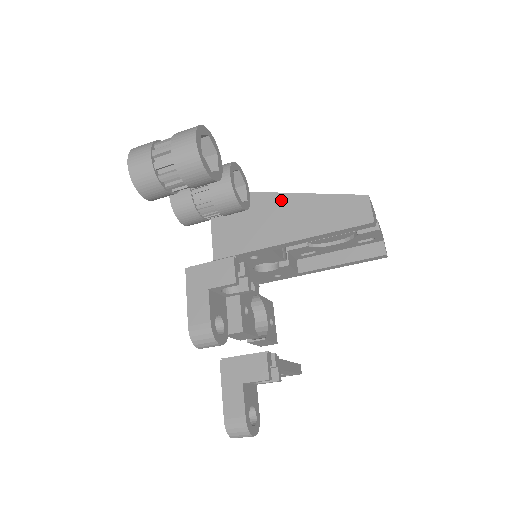
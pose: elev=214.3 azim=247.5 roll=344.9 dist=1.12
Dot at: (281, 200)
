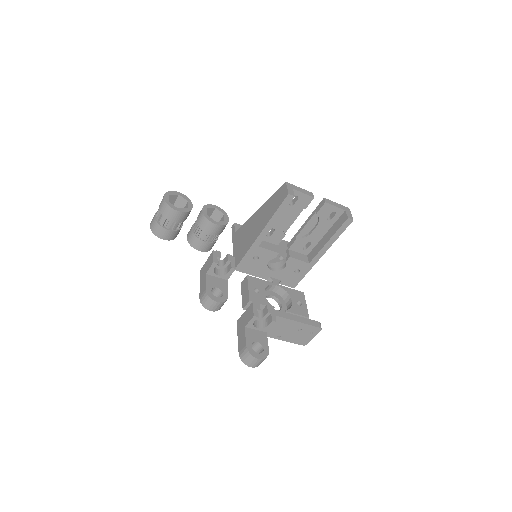
Dot at: (256, 215)
